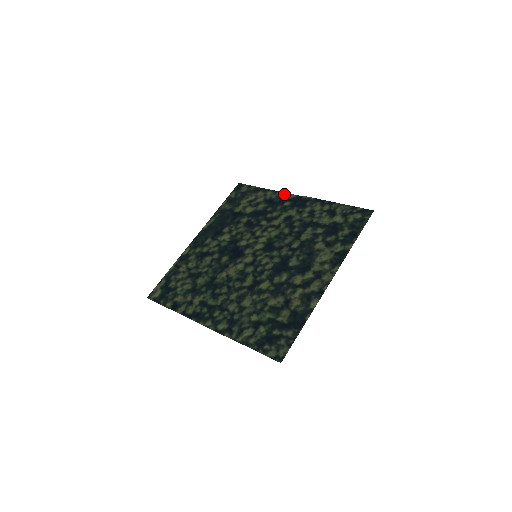
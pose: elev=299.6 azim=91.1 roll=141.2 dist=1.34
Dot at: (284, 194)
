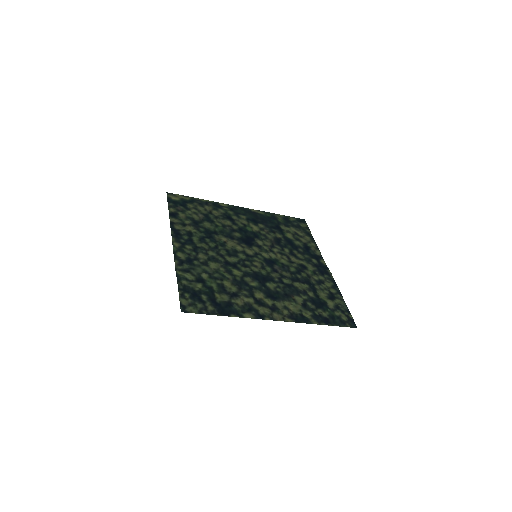
Dot at: (320, 255)
